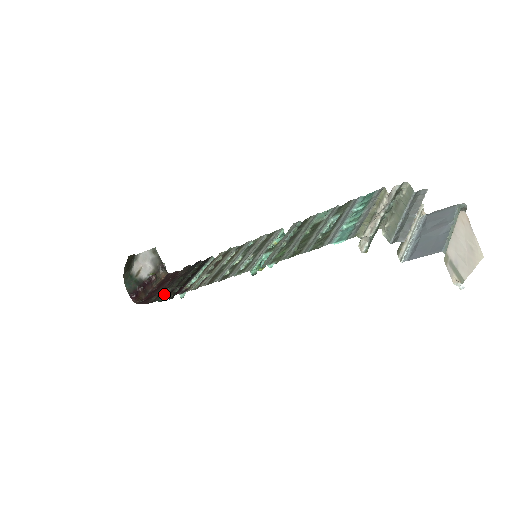
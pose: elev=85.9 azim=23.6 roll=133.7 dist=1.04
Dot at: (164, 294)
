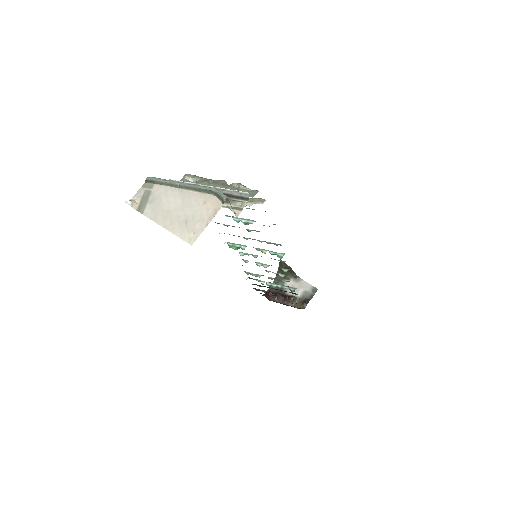
Dot at: (263, 290)
